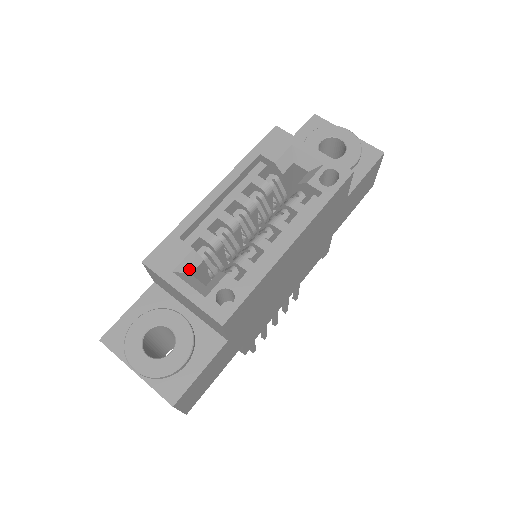
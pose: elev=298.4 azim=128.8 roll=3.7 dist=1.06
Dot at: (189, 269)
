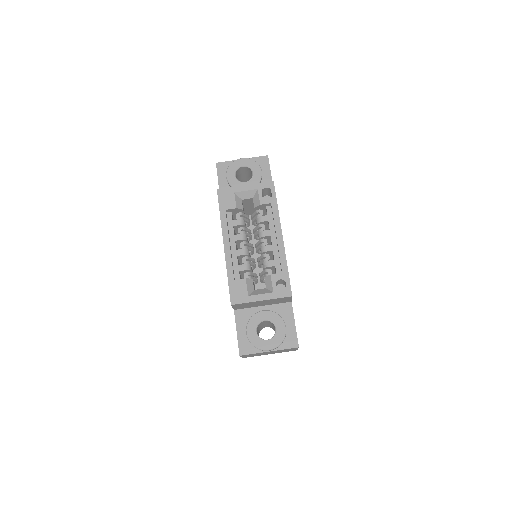
Dot at: (252, 288)
